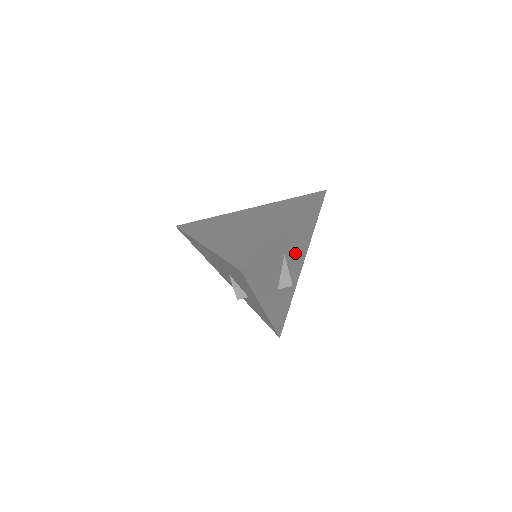
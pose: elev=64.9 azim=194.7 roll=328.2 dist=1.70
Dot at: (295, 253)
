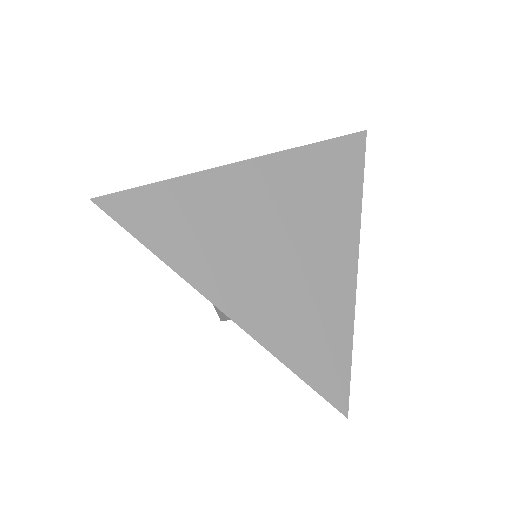
Dot at: occluded
